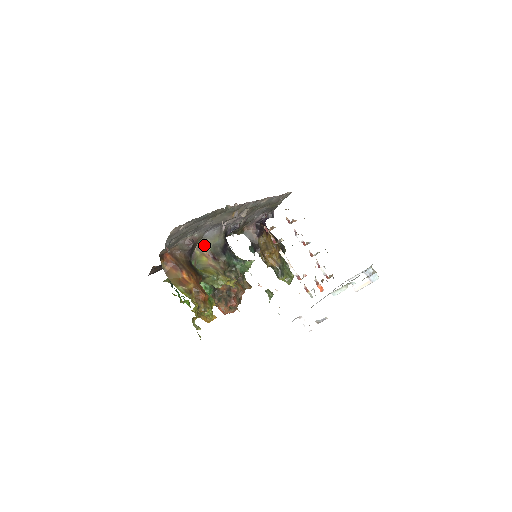
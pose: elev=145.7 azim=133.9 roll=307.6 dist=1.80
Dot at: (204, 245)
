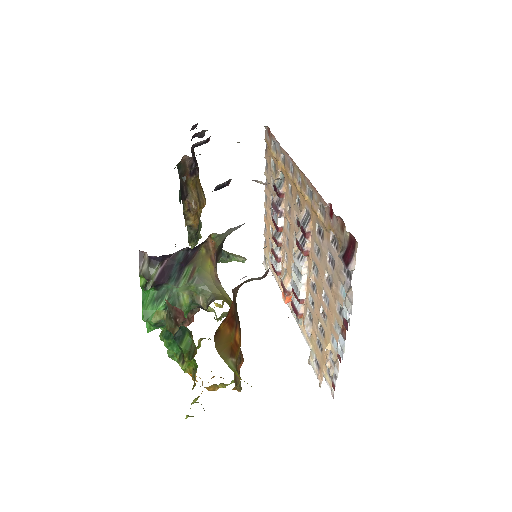
Dot at: (218, 239)
